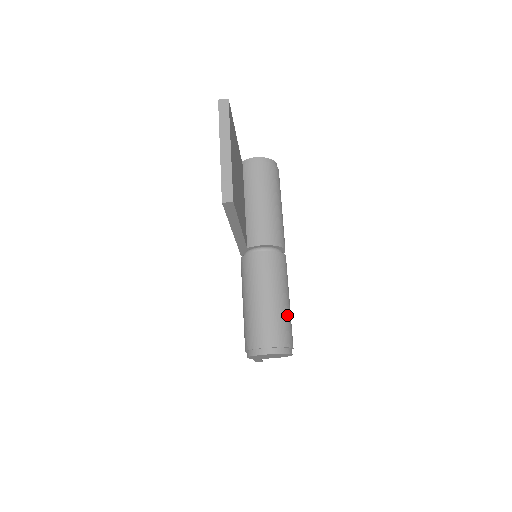
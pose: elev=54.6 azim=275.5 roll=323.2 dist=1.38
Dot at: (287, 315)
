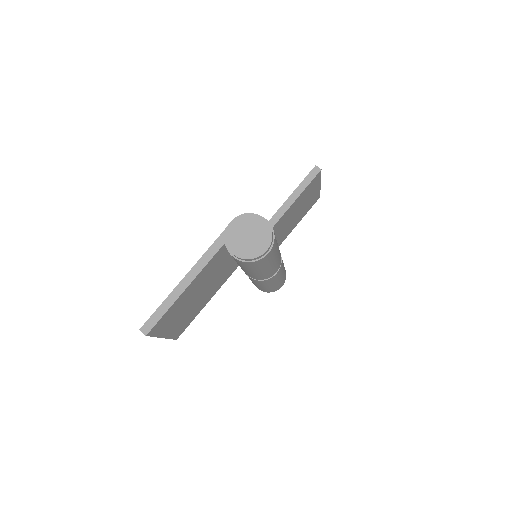
Dot at: (277, 248)
